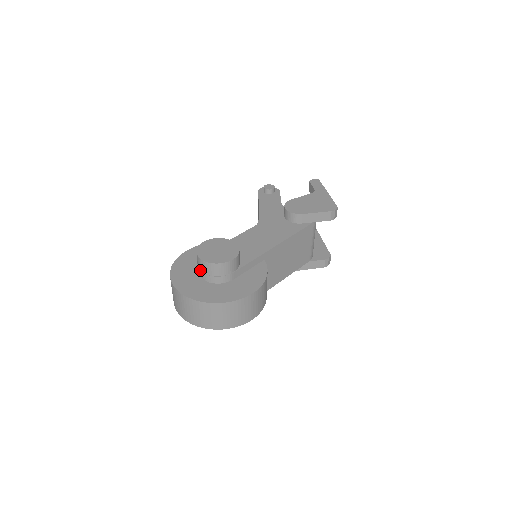
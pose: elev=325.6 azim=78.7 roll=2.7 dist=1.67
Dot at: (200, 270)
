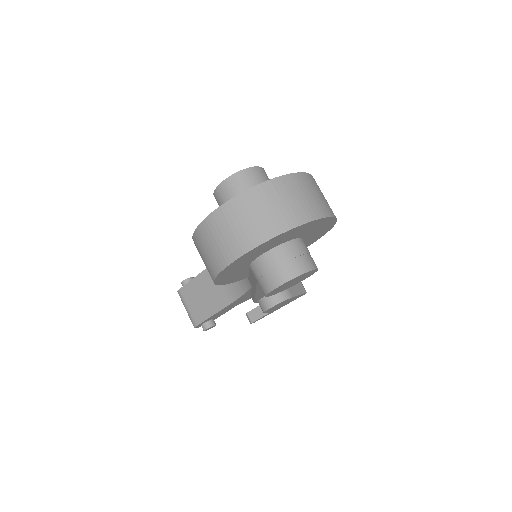
Dot at: occluded
